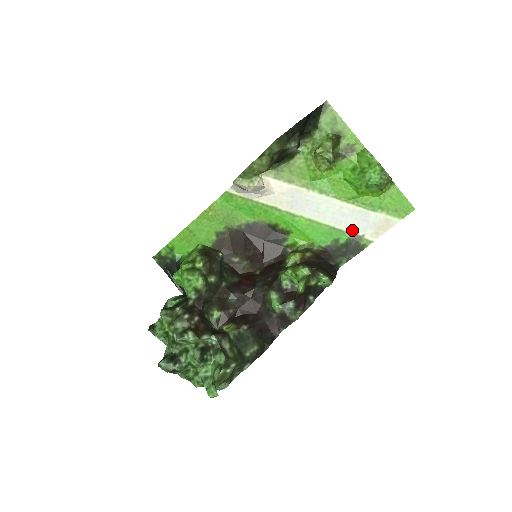
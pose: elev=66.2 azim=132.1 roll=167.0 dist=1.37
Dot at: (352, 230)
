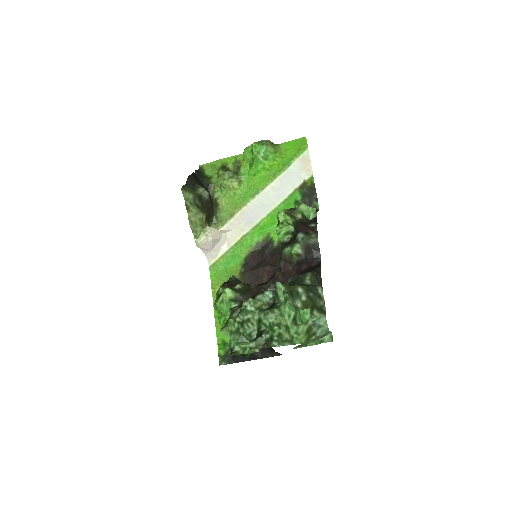
Dot at: (295, 187)
